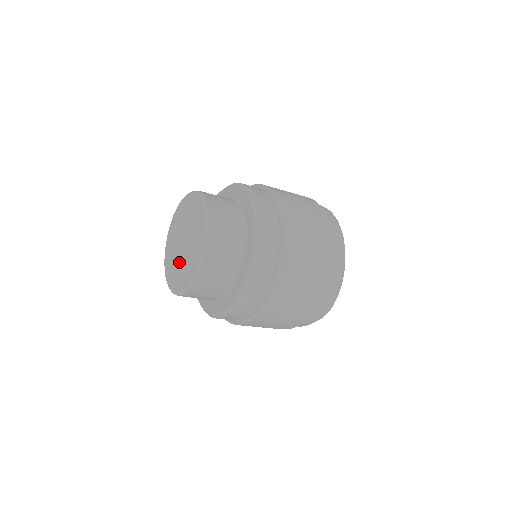
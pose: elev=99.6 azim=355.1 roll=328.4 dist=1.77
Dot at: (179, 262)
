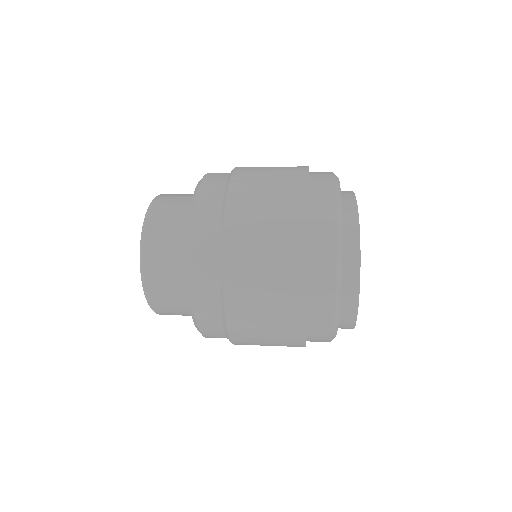
Dot at: occluded
